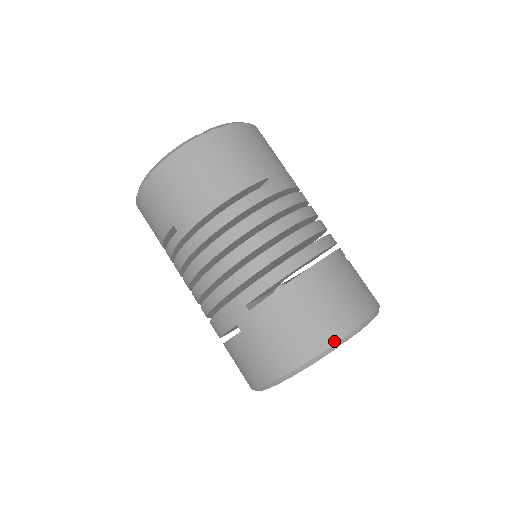
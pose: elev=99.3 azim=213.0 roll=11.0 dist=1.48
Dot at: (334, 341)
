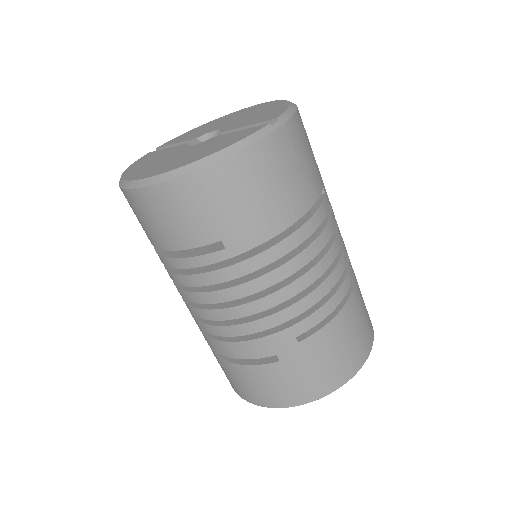
Dot at: (363, 363)
